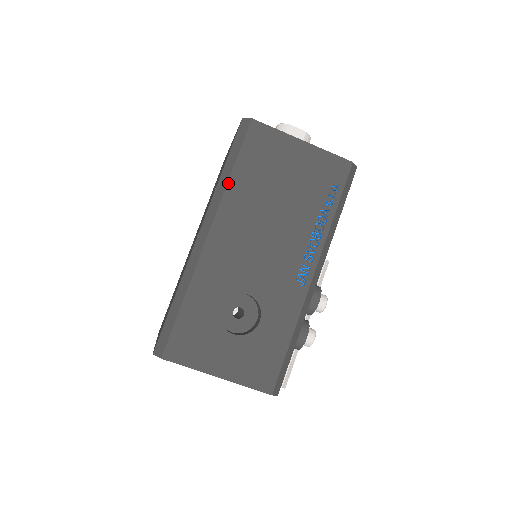
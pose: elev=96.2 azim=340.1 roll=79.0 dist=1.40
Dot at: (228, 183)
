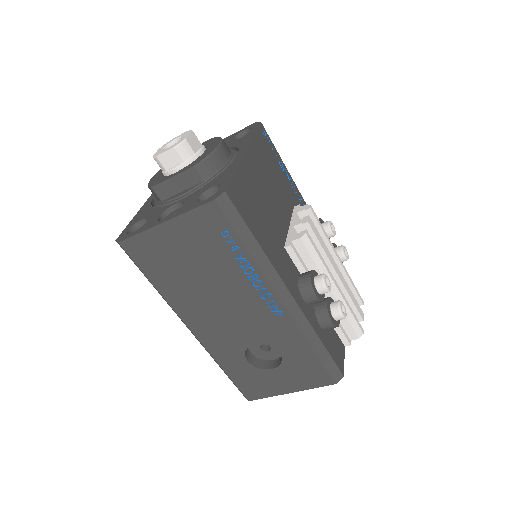
Dot at: (161, 295)
